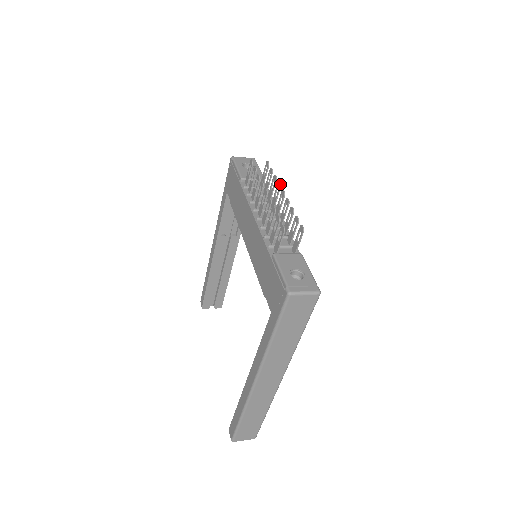
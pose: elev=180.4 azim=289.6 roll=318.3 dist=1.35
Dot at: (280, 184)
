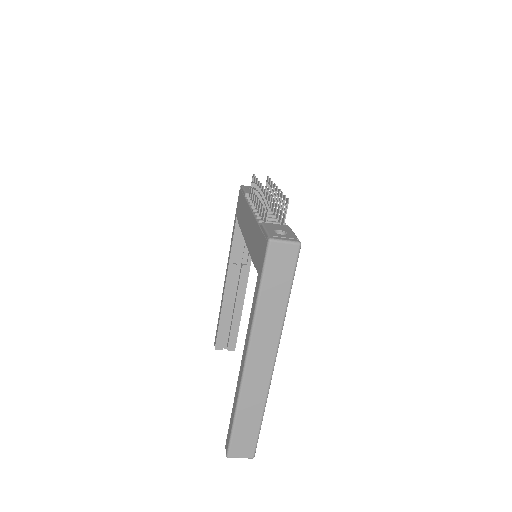
Dot at: occluded
